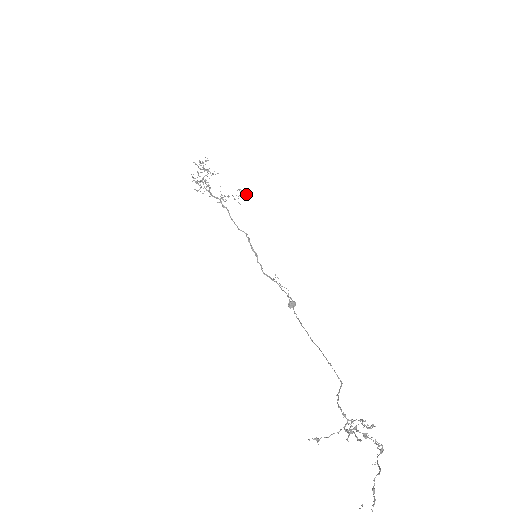
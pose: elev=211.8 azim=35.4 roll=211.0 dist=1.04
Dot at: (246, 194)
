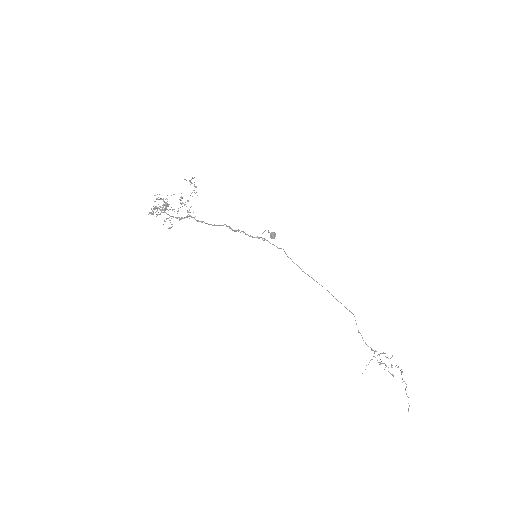
Dot at: (194, 177)
